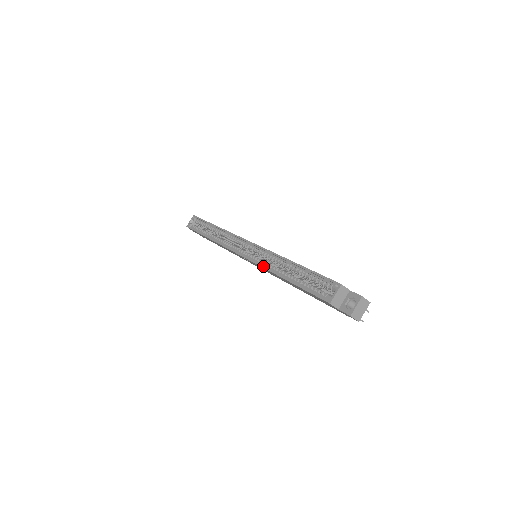
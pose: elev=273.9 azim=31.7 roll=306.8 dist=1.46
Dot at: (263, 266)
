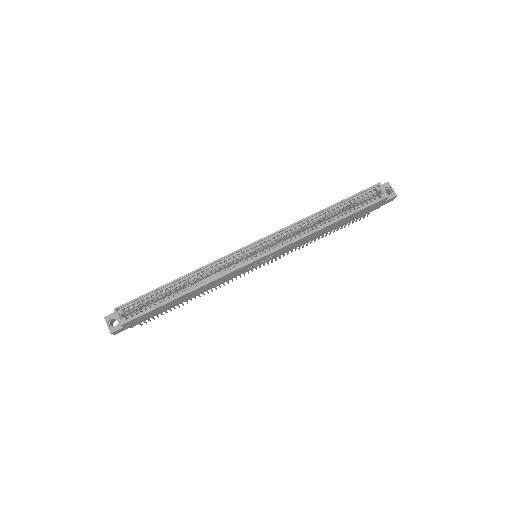
Dot at: (301, 237)
